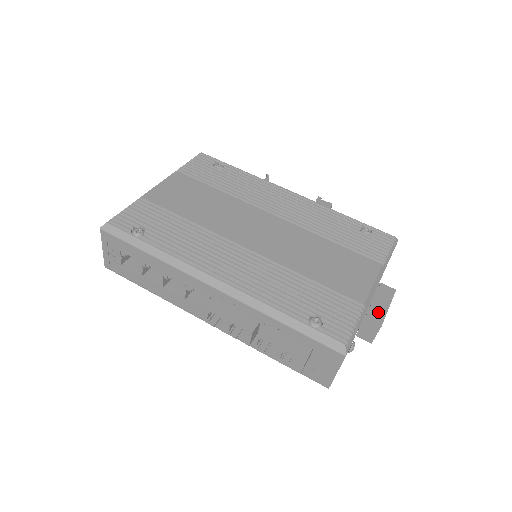
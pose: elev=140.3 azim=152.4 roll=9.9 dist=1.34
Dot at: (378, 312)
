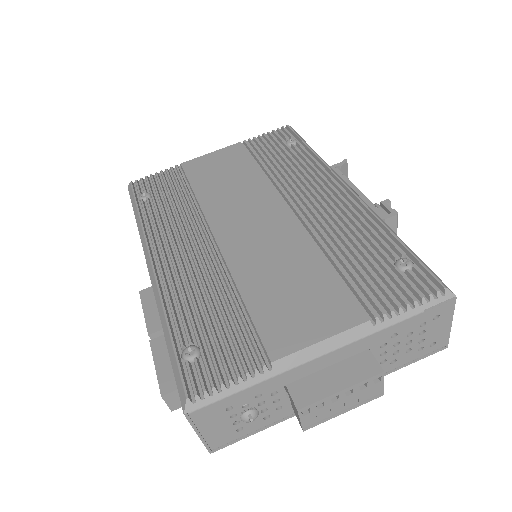
Dot at: (315, 388)
